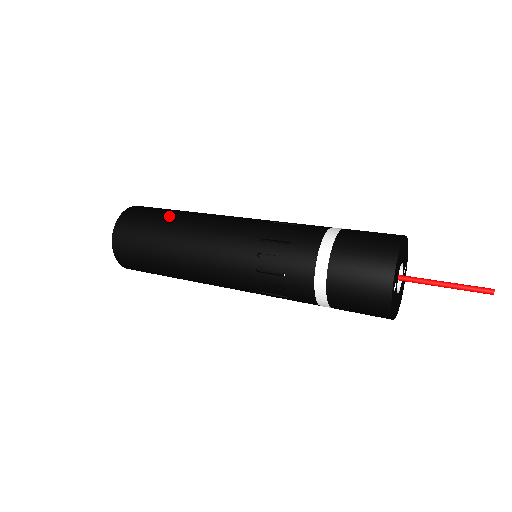
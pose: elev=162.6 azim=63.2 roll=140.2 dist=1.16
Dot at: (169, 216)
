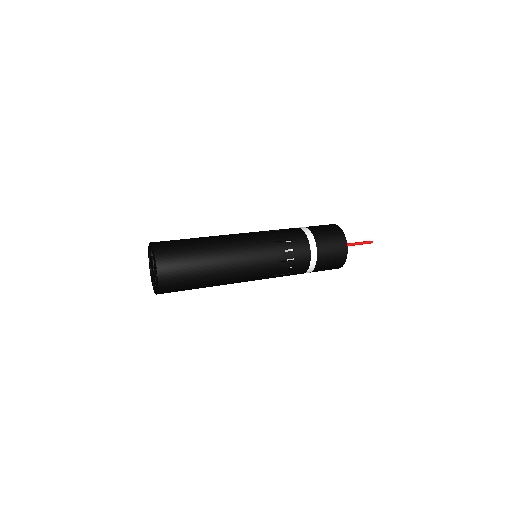
Dot at: (195, 238)
